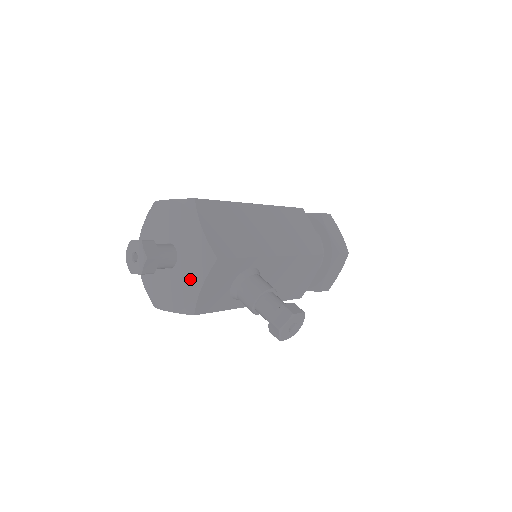
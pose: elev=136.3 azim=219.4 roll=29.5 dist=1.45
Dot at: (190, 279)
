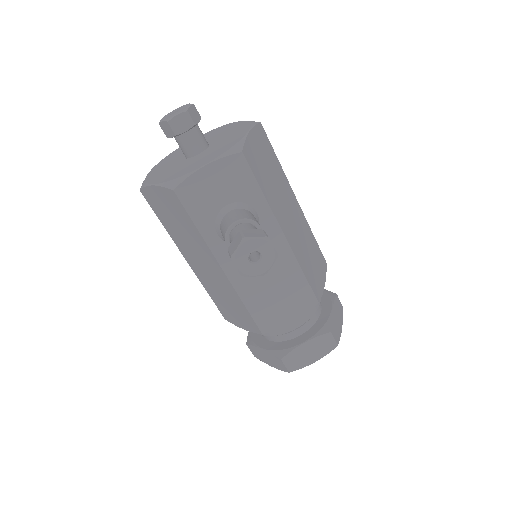
Dot at: (201, 161)
